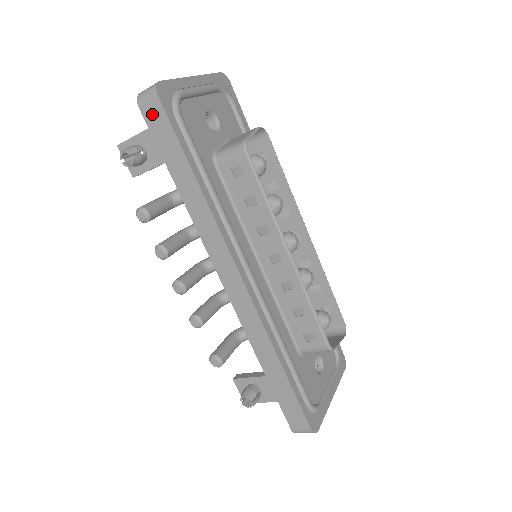
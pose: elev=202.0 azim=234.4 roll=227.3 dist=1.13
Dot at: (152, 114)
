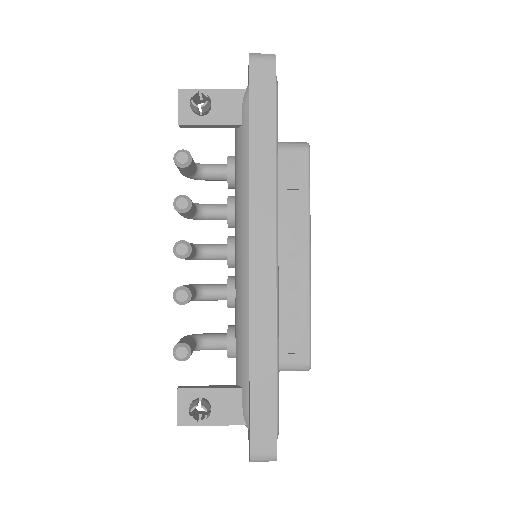
Dot at: (260, 72)
